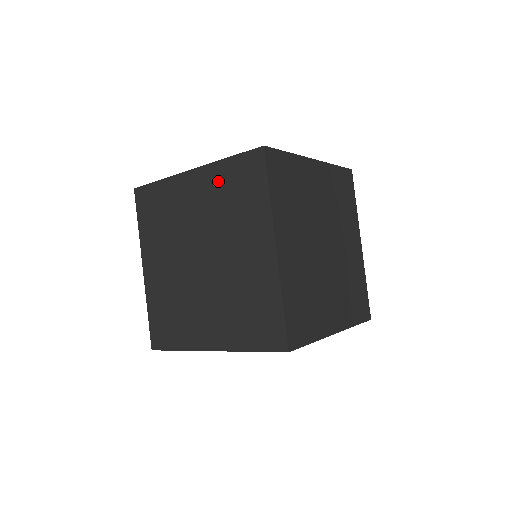
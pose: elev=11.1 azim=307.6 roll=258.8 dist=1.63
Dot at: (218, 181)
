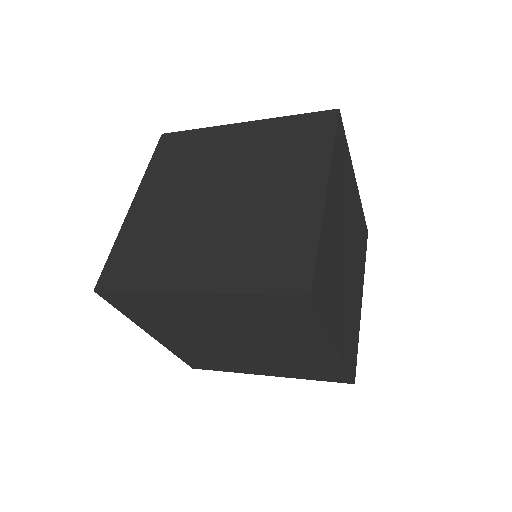
Dot at: (242, 307)
